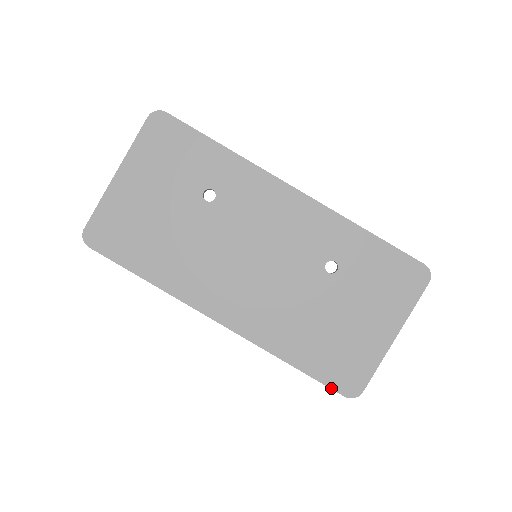
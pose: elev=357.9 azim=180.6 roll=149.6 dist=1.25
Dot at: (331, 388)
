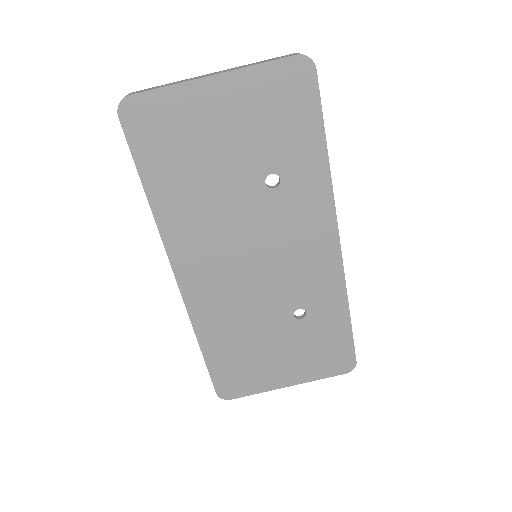
Dot at: (213, 383)
